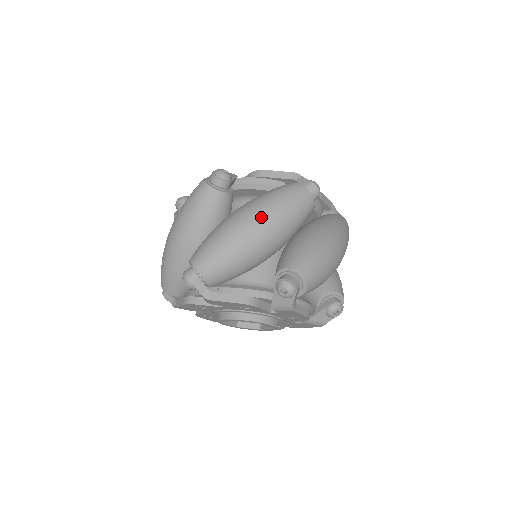
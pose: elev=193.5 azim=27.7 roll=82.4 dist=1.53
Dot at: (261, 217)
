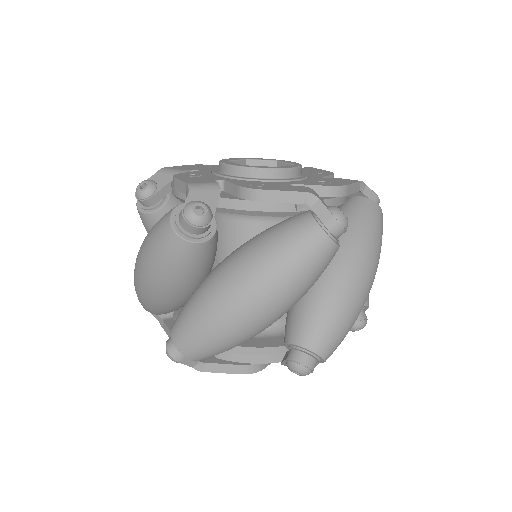
Dot at: (262, 296)
